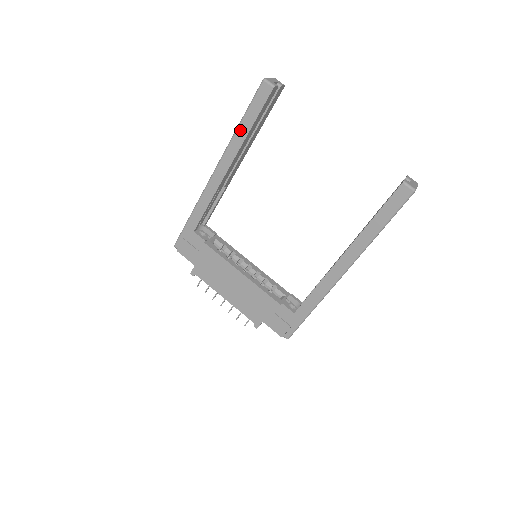
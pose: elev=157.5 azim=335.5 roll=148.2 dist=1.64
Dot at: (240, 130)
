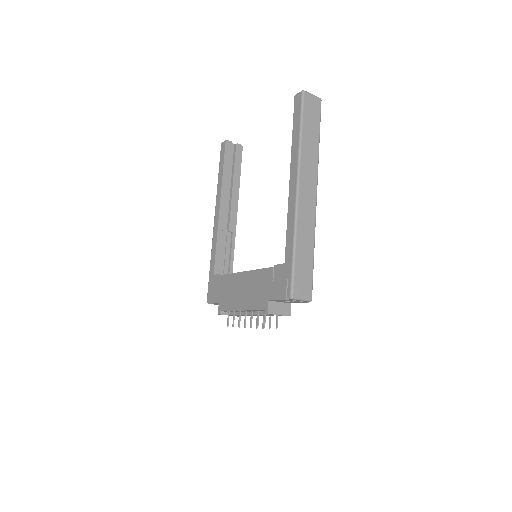
Dot at: (219, 179)
